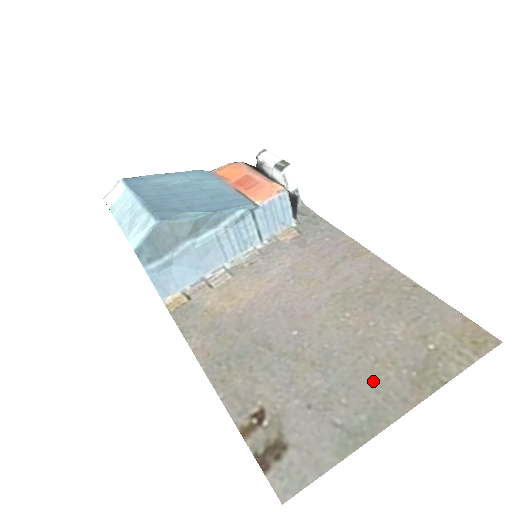
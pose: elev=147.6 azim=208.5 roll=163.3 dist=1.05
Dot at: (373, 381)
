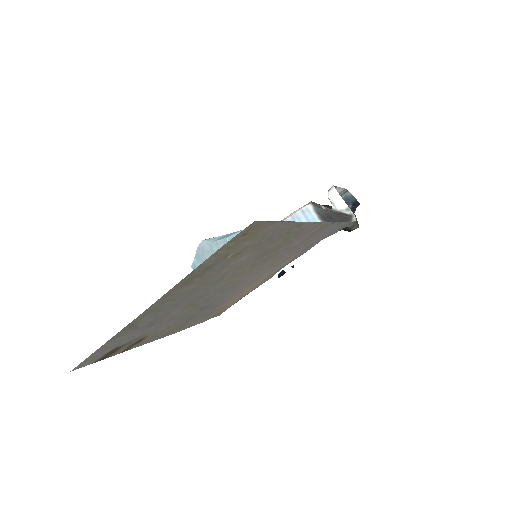
Dot at: (182, 296)
